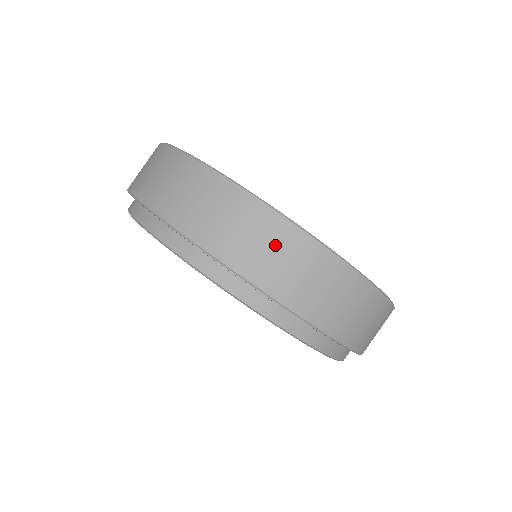
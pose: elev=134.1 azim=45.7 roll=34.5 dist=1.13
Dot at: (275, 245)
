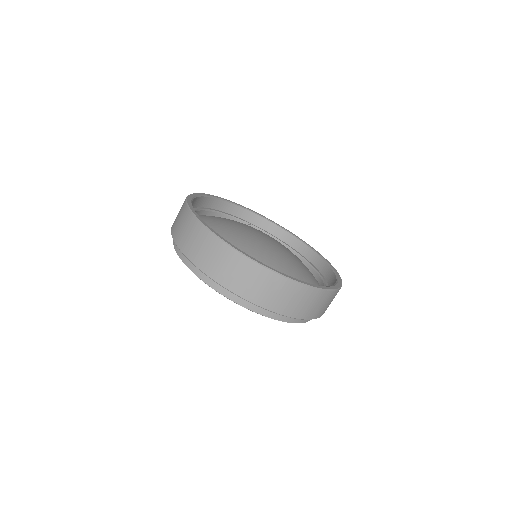
Dot at: (194, 235)
